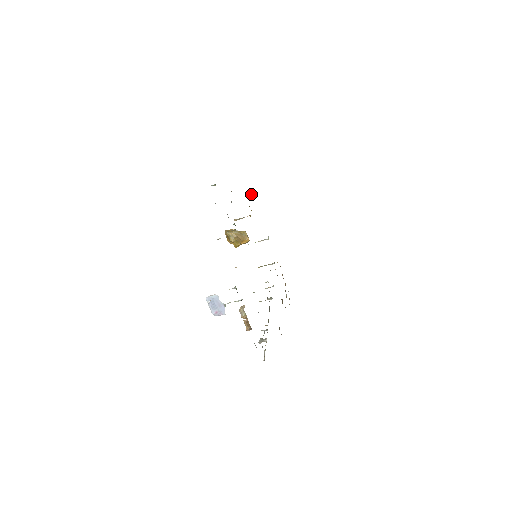
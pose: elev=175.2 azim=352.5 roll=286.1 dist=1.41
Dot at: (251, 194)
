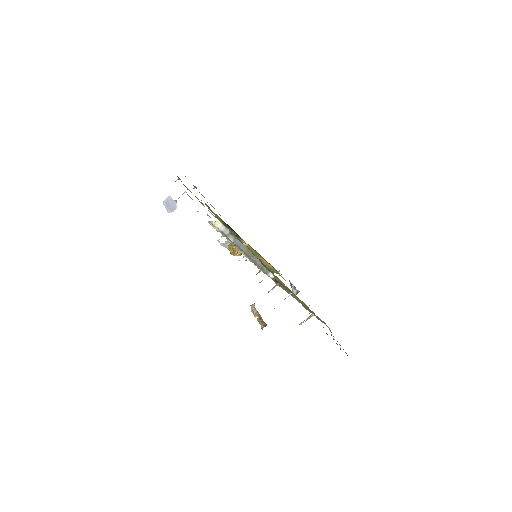
Dot at: (291, 287)
